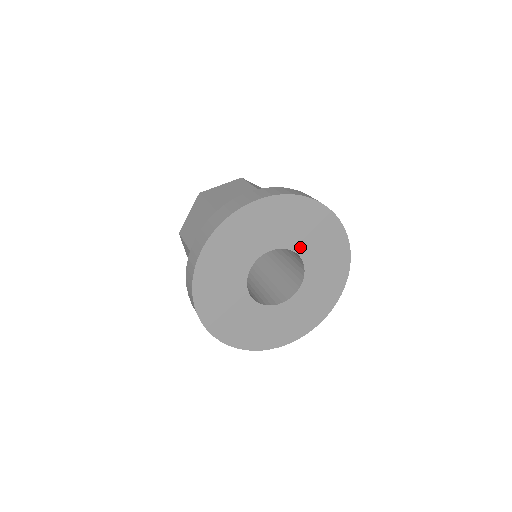
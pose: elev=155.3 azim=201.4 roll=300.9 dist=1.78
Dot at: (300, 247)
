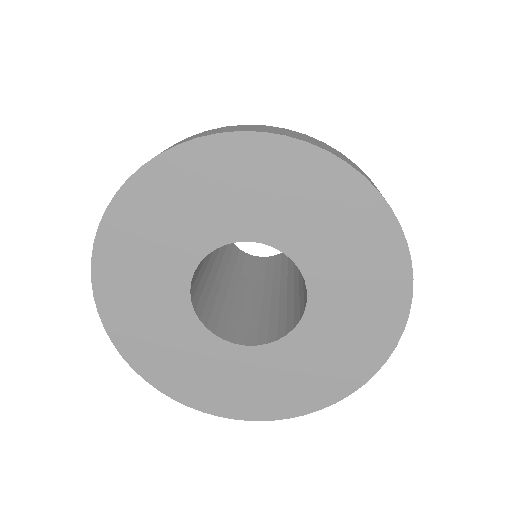
Dot at: (292, 242)
